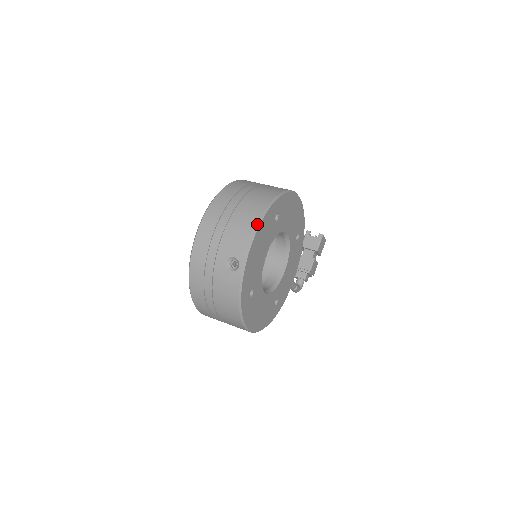
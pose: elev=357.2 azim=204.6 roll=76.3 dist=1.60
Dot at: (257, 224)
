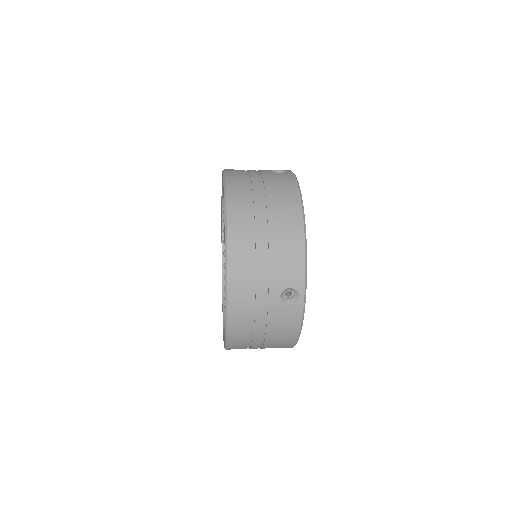
Dot at: (304, 239)
